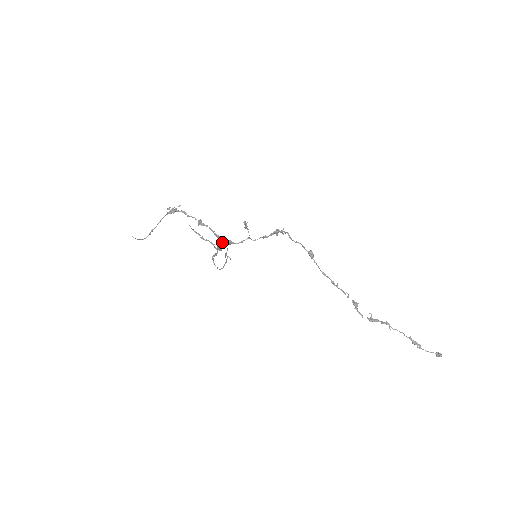
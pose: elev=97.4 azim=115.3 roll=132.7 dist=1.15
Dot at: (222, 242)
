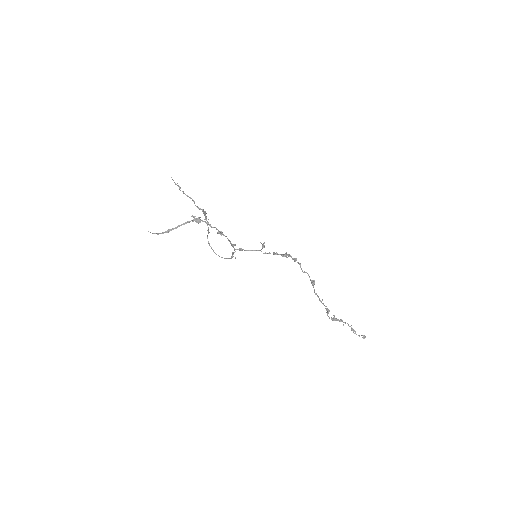
Dot at: (234, 248)
